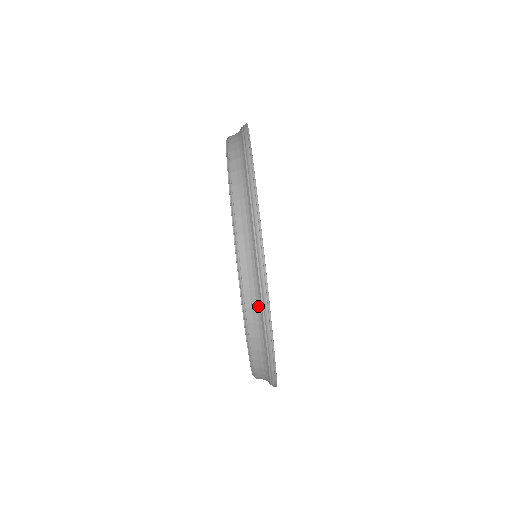
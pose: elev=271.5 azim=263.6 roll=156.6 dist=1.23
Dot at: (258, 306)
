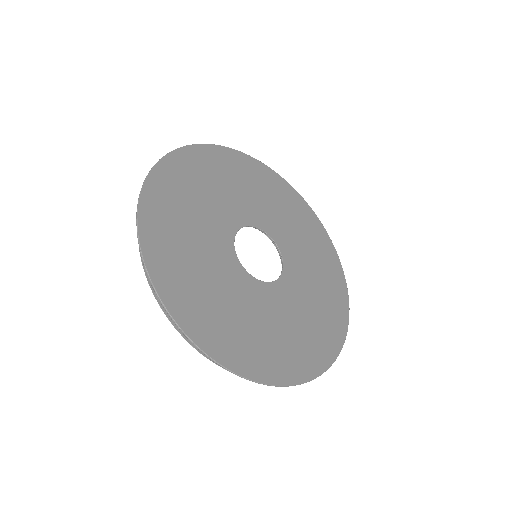
Dot at: occluded
